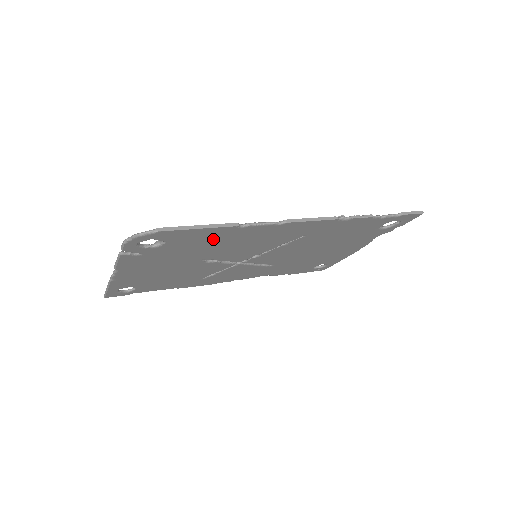
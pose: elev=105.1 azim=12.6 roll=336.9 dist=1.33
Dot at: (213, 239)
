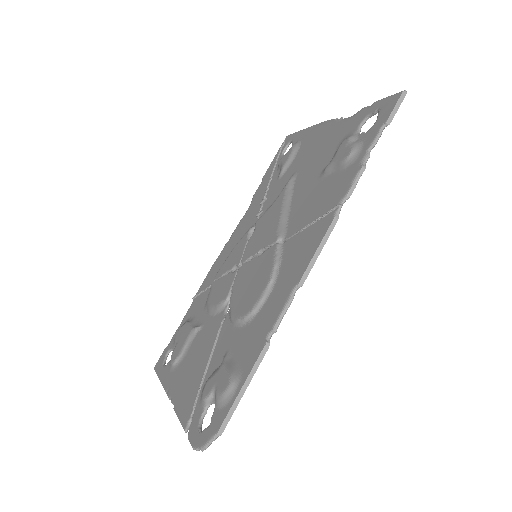
Dot at: occluded
